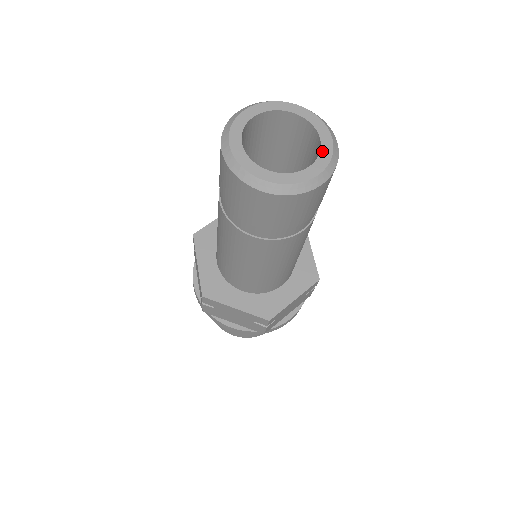
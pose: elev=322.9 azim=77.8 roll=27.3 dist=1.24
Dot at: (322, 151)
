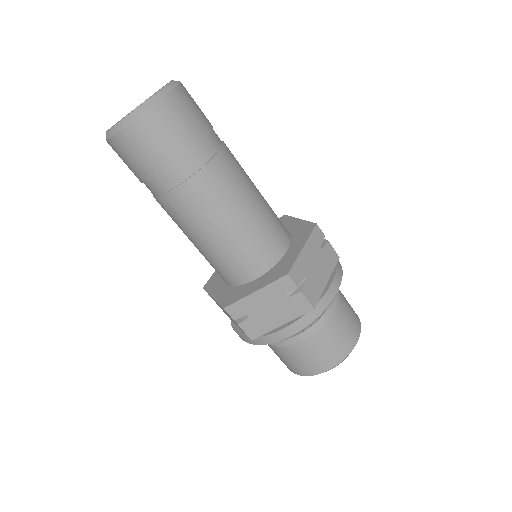
Dot at: (147, 100)
